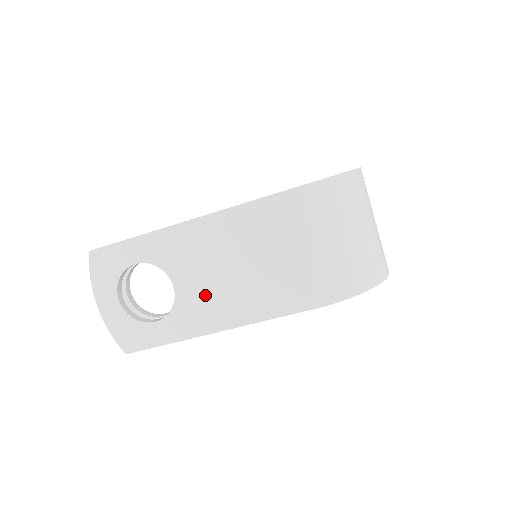
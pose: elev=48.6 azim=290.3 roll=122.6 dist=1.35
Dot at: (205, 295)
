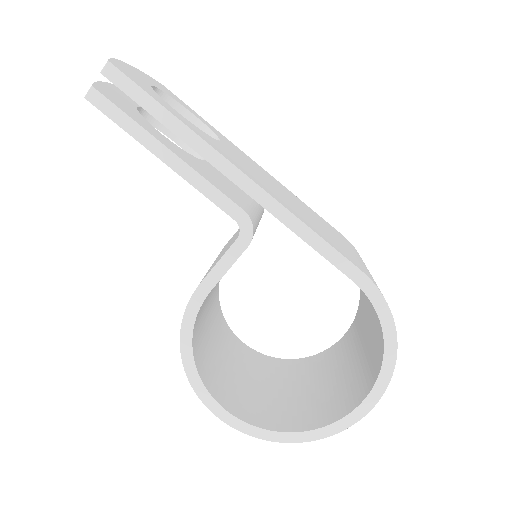
Dot at: (247, 167)
